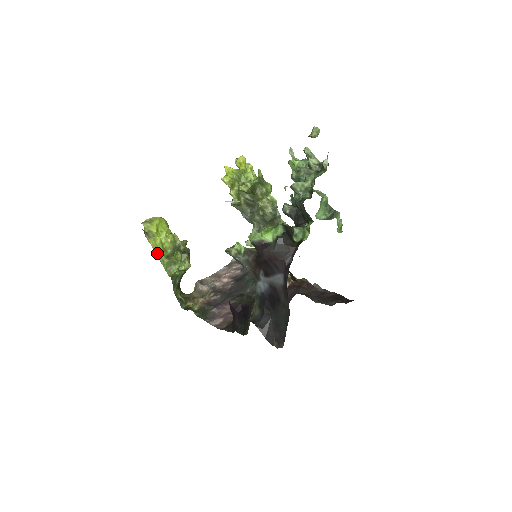
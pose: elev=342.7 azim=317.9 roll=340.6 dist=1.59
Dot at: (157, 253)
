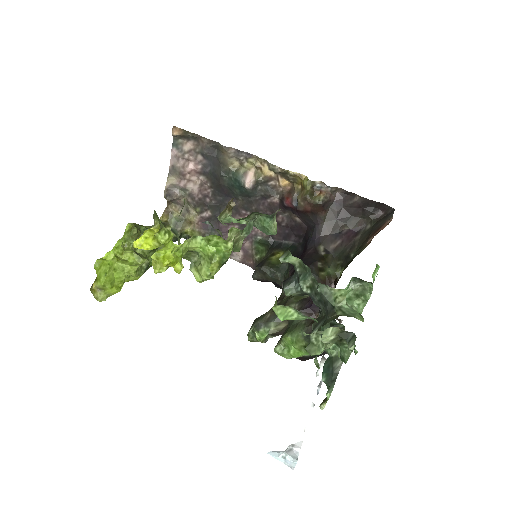
Dot at: occluded
